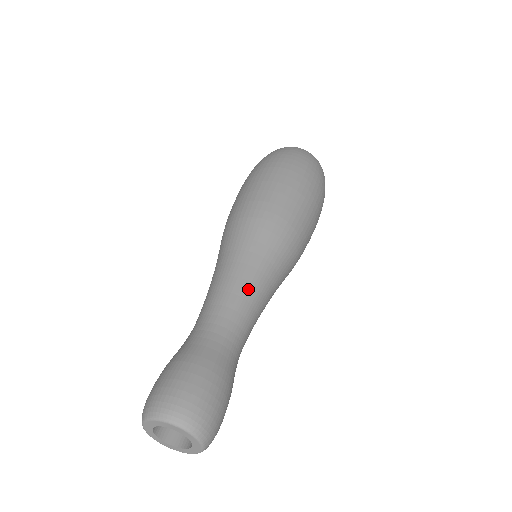
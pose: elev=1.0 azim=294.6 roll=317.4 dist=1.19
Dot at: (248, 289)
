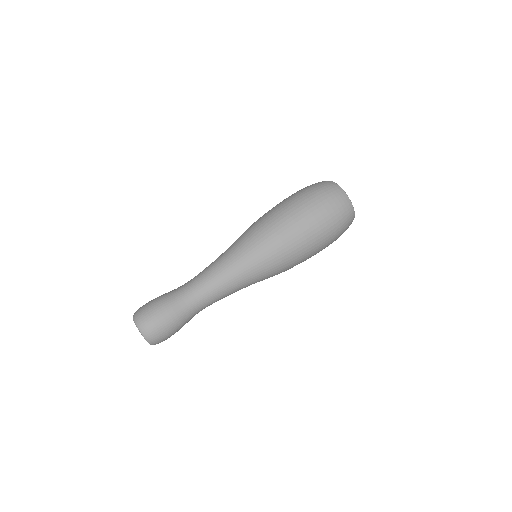
Dot at: (219, 276)
